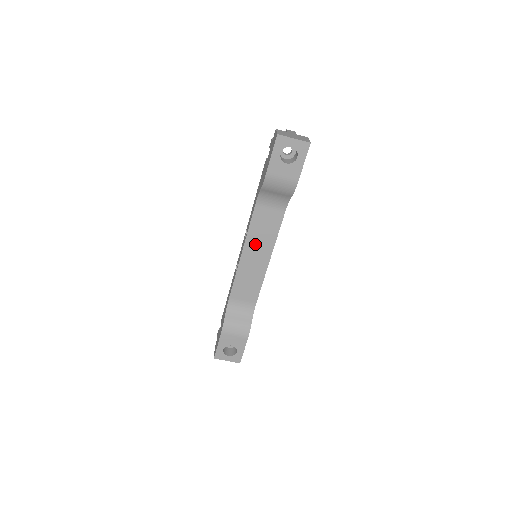
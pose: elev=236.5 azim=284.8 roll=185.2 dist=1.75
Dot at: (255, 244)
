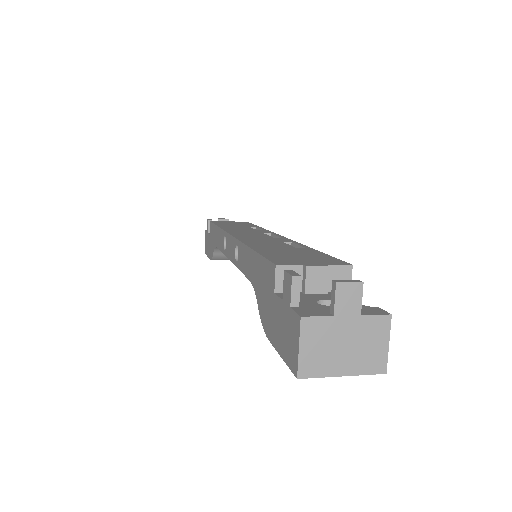
Dot at: occluded
